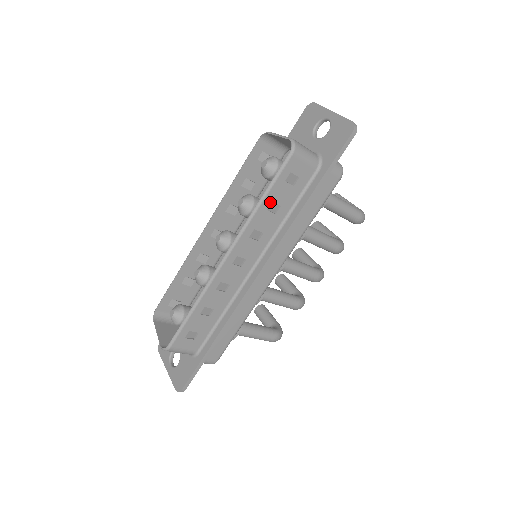
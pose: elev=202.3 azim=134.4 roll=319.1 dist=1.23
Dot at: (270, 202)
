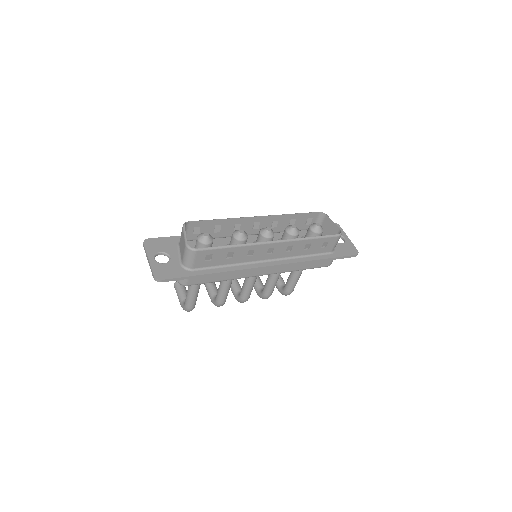
Dot at: (311, 243)
